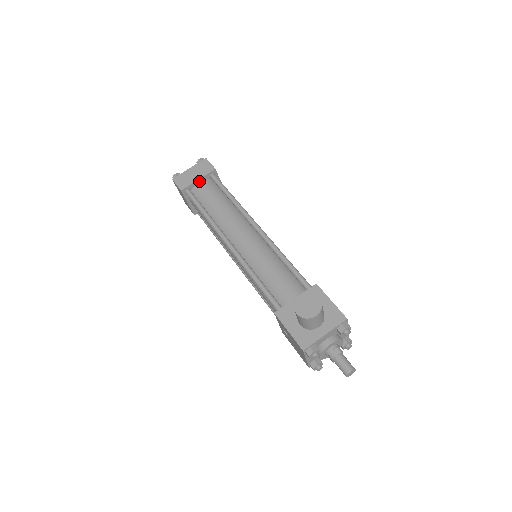
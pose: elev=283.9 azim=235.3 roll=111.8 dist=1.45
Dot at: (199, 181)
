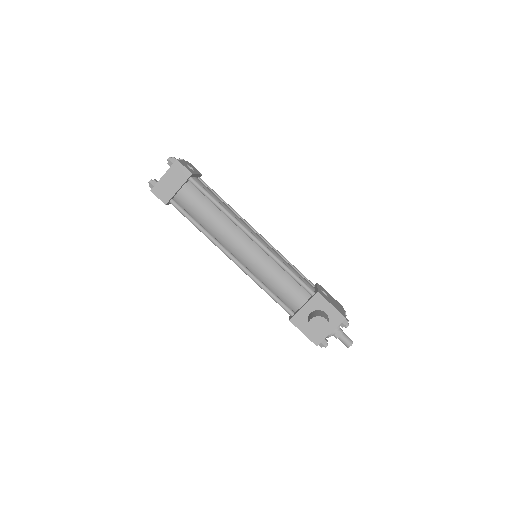
Dot at: (179, 189)
